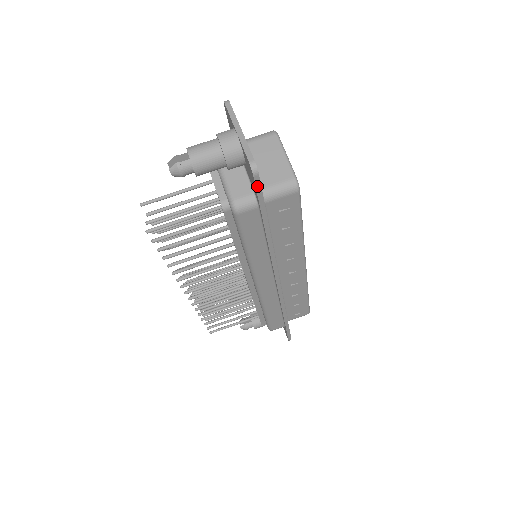
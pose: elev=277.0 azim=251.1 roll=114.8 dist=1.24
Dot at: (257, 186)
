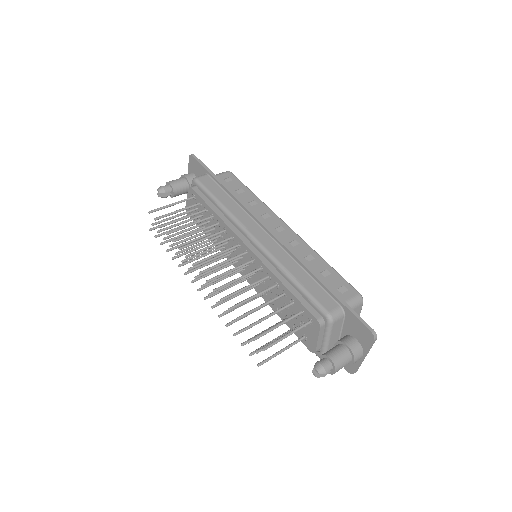
Dot at: (197, 160)
